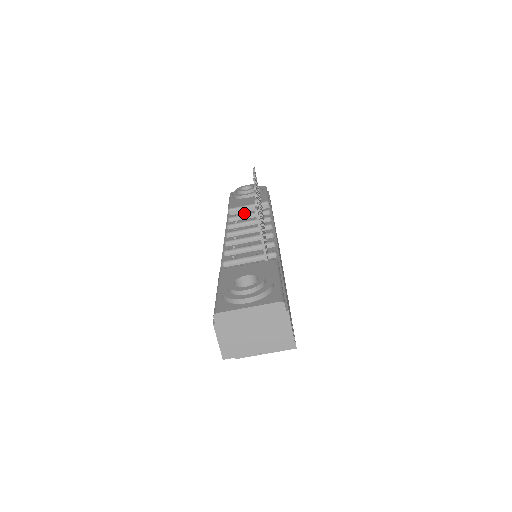
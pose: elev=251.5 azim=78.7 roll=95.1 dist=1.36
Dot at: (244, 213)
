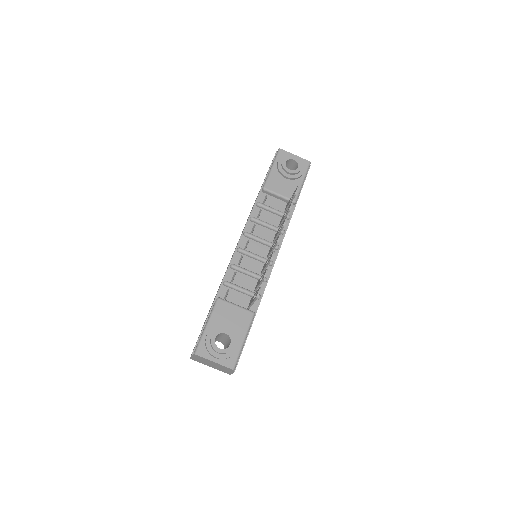
Dot at: (273, 198)
